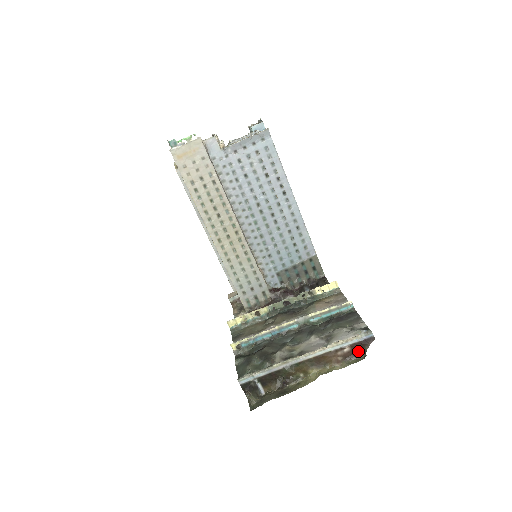
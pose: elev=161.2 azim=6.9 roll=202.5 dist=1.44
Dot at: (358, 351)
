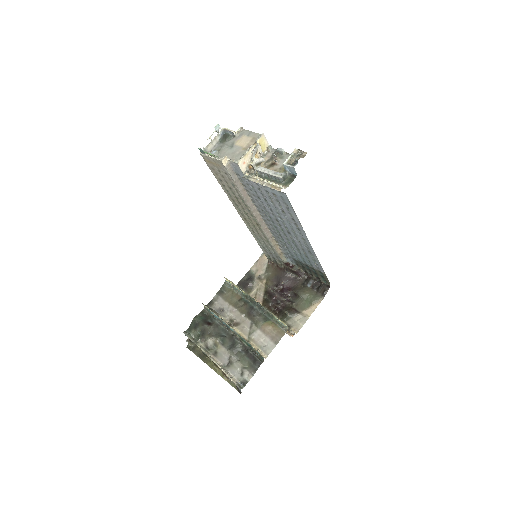
Dot at: occluded
